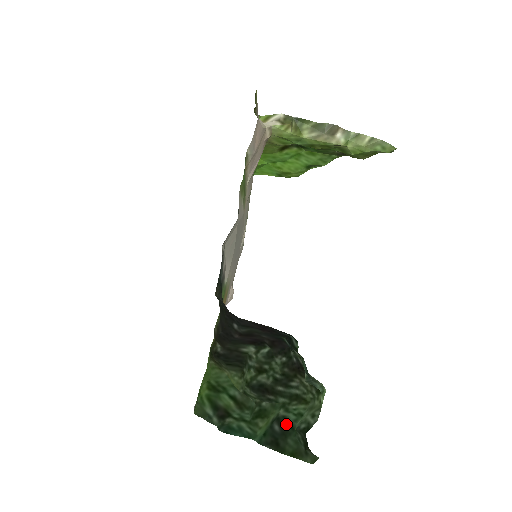
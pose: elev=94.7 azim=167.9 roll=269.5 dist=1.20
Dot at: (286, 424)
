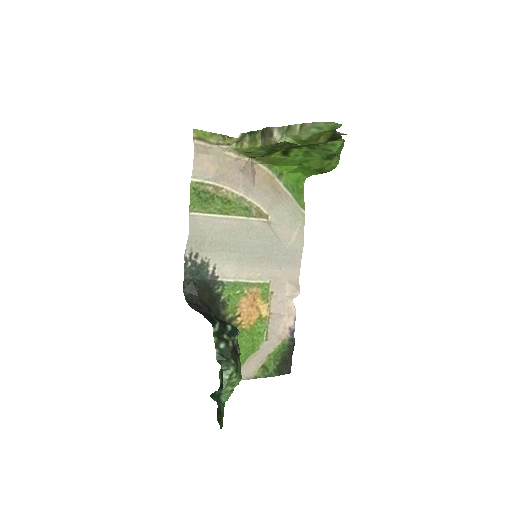
Dot at: occluded
